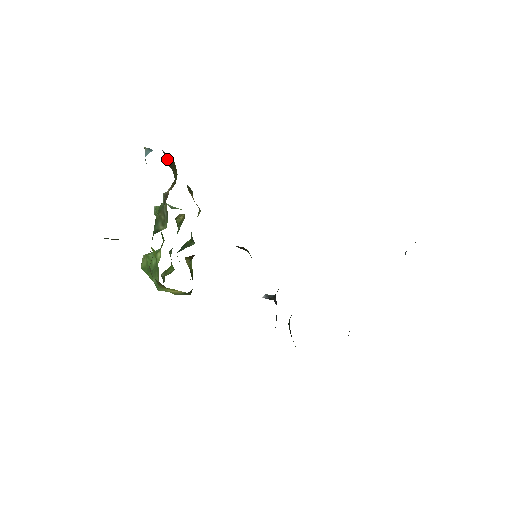
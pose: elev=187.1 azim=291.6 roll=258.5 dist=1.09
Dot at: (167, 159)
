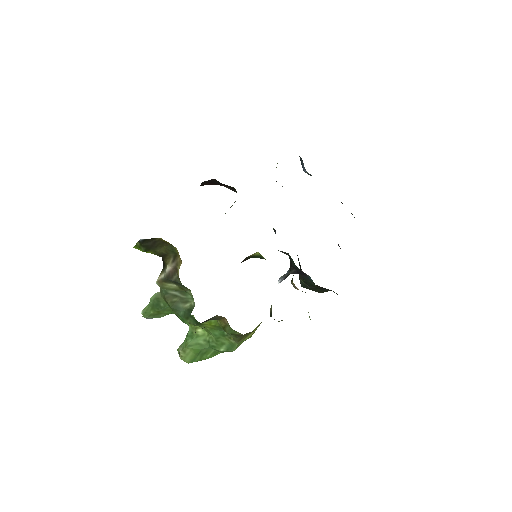
Dot at: (147, 245)
